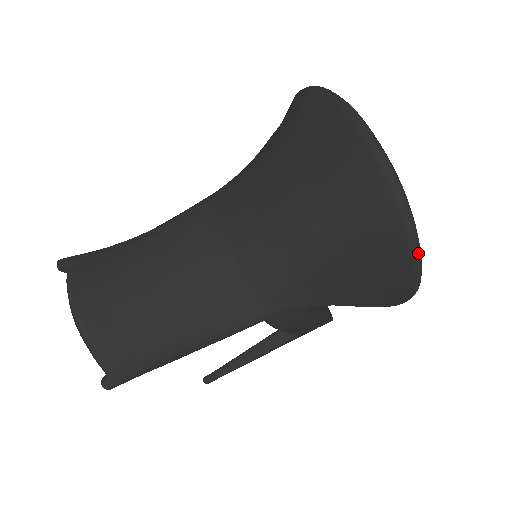
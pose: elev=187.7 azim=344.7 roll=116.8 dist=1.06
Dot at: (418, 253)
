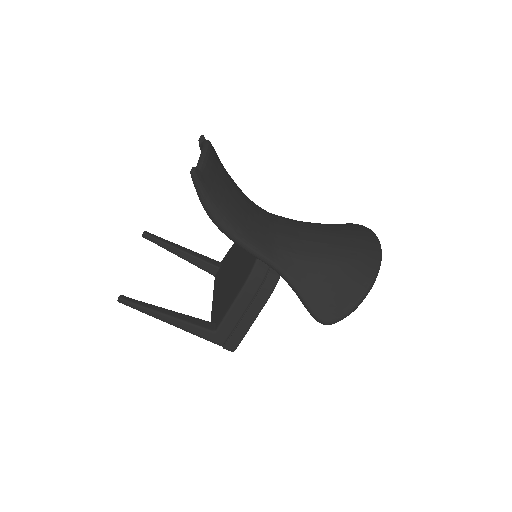
Dot at: (372, 285)
